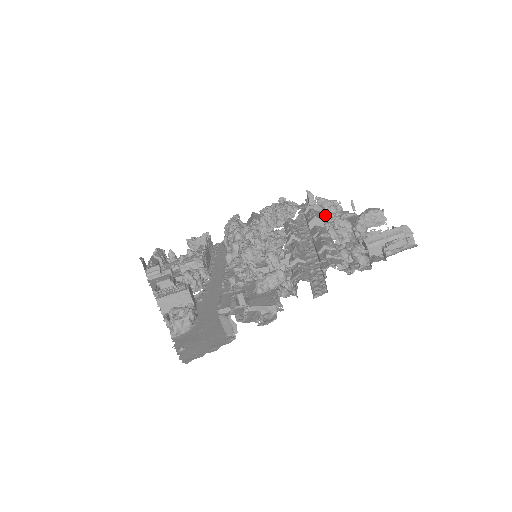
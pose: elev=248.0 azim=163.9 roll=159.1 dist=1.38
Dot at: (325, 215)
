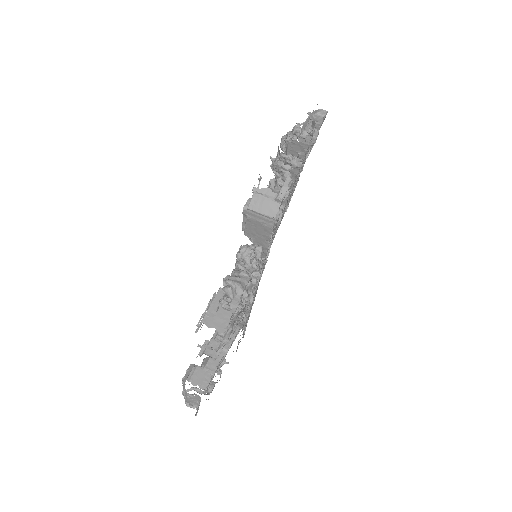
Dot at: occluded
